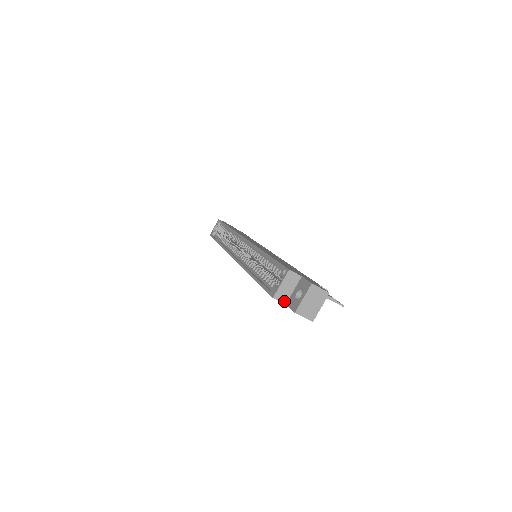
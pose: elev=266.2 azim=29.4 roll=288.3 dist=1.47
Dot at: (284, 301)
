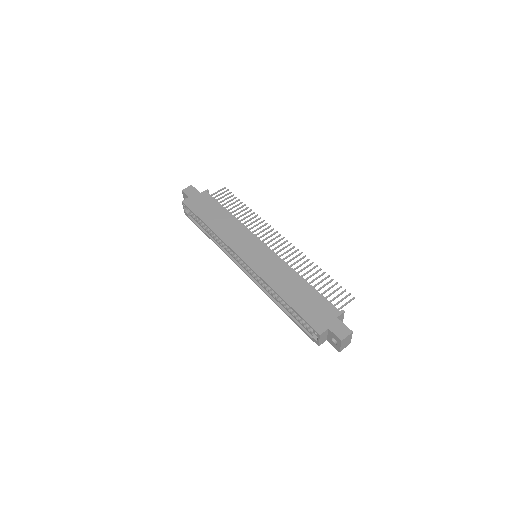
Dot at: occluded
